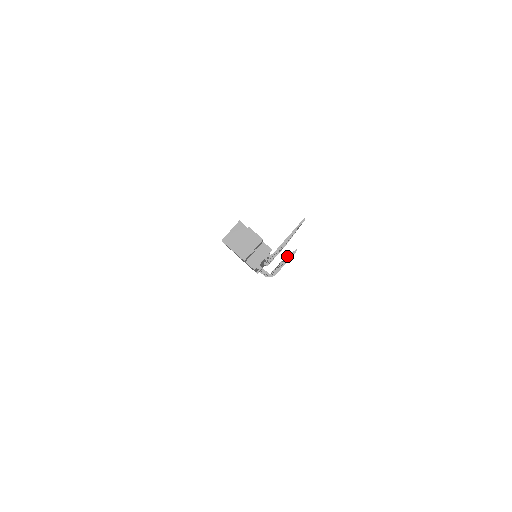
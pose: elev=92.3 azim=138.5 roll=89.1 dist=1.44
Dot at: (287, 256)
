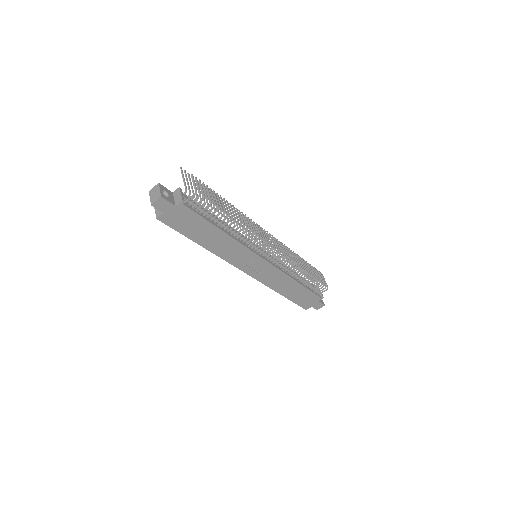
Dot at: occluded
